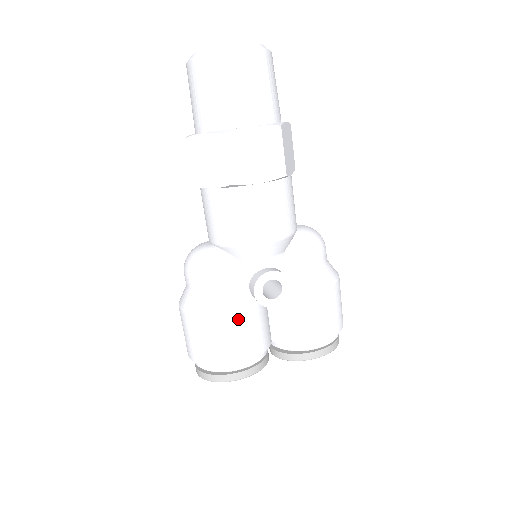
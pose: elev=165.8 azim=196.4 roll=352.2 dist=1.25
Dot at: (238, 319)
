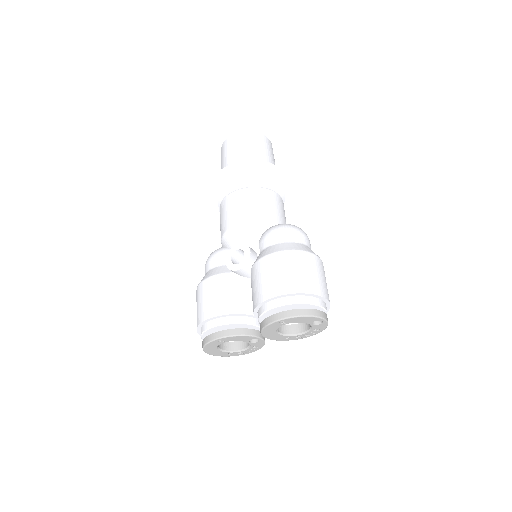
Dot at: (214, 282)
